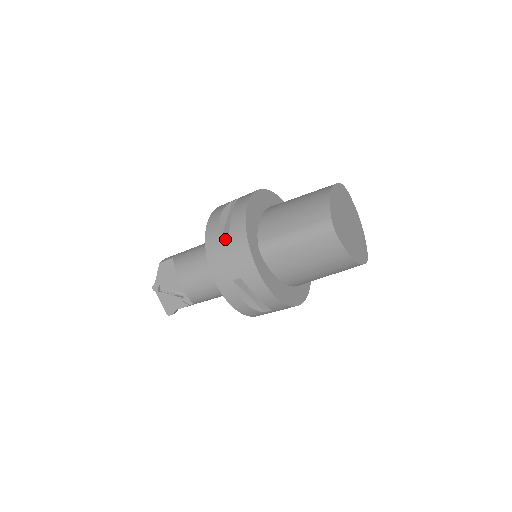
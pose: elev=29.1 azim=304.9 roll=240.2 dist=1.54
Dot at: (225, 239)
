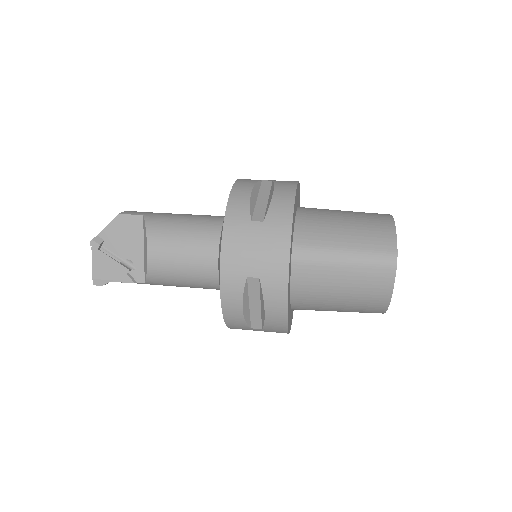
Dot at: (258, 222)
